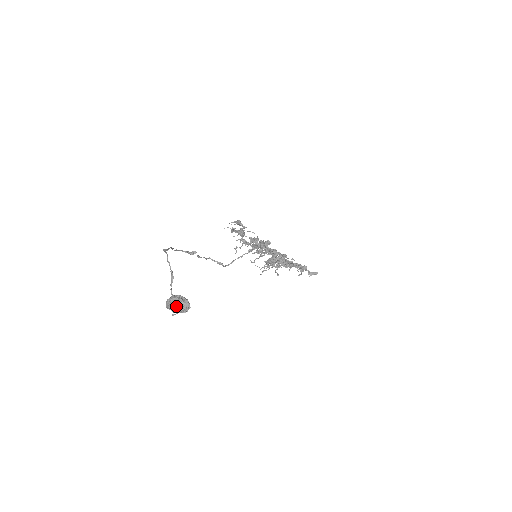
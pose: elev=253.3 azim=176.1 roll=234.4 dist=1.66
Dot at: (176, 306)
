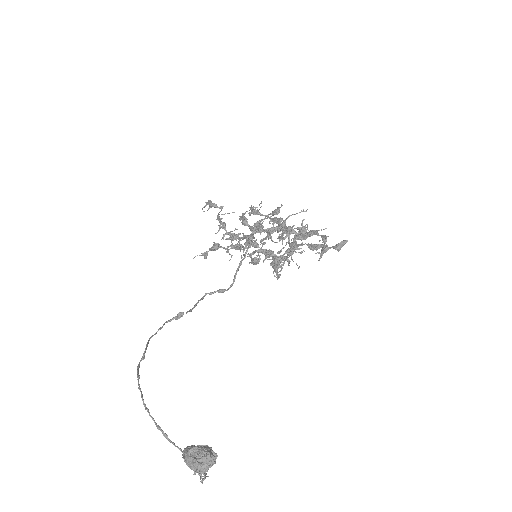
Dot at: (197, 469)
